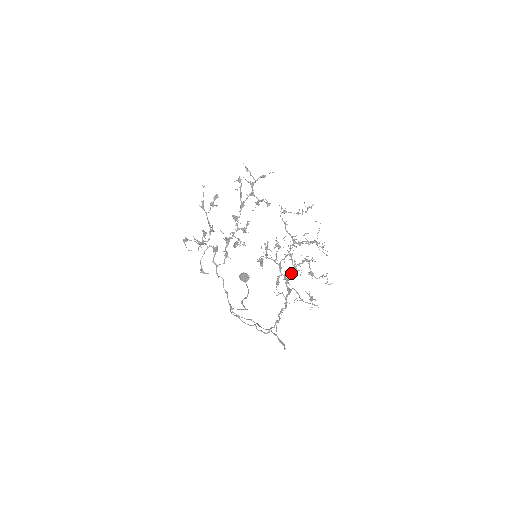
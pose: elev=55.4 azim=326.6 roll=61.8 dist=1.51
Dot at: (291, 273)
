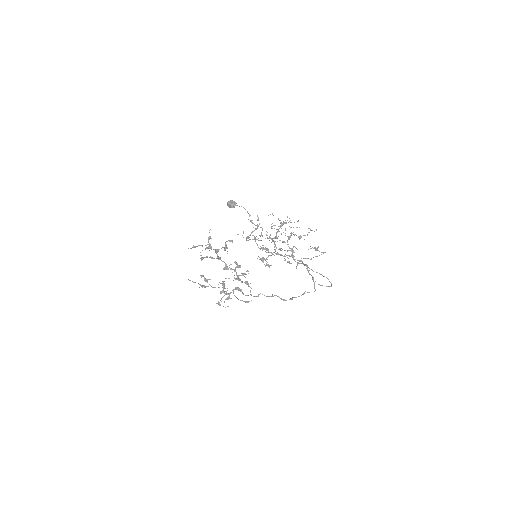
Dot at: occluded
